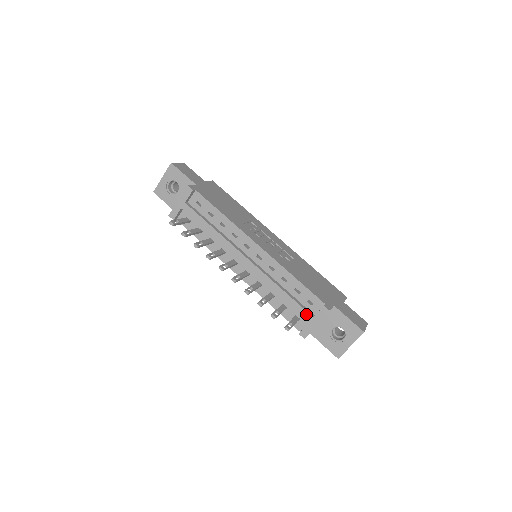
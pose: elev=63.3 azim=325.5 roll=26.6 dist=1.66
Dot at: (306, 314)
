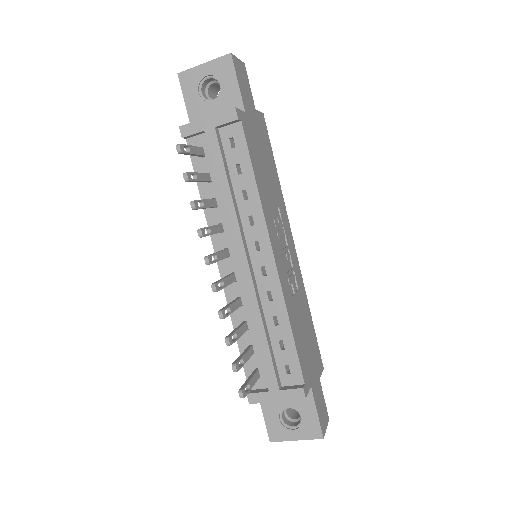
Dot at: (273, 380)
